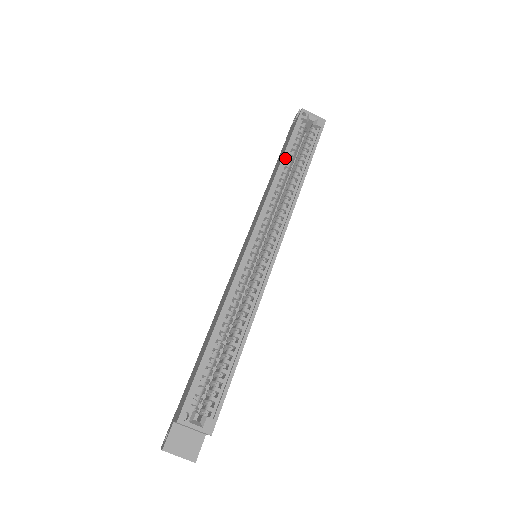
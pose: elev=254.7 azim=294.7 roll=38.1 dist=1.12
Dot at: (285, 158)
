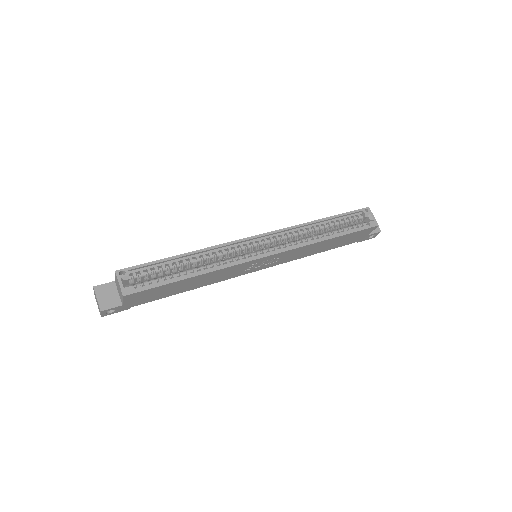
Dot at: (328, 220)
